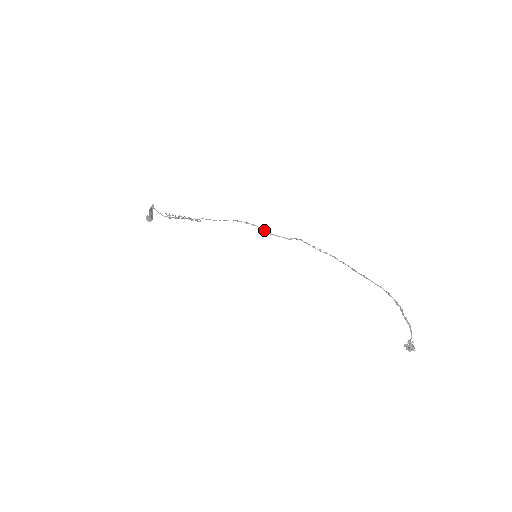
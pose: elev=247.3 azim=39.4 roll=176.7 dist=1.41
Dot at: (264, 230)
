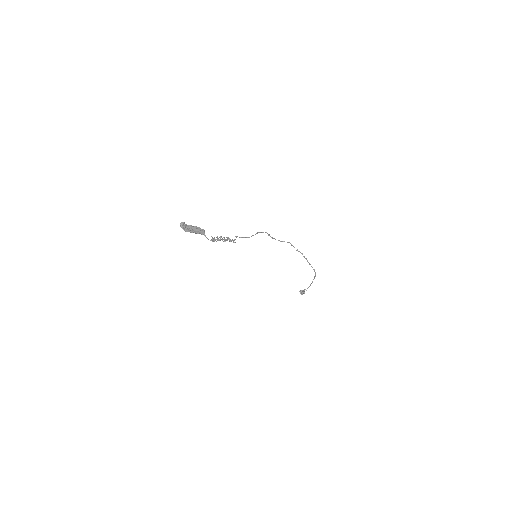
Dot at: occluded
